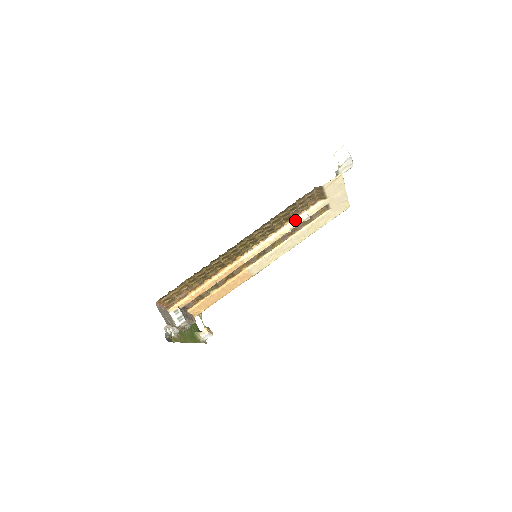
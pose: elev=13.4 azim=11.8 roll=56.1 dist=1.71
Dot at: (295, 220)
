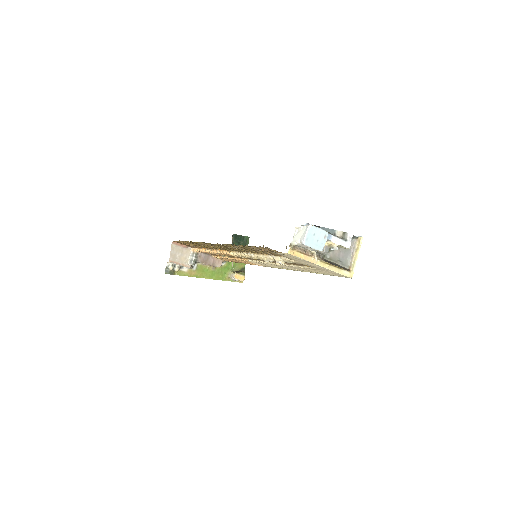
Dot at: (270, 256)
